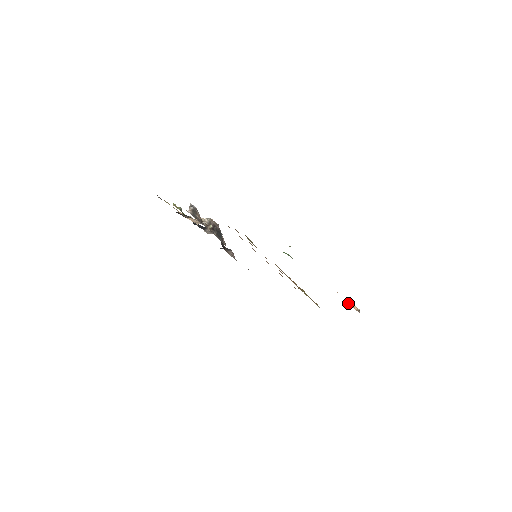
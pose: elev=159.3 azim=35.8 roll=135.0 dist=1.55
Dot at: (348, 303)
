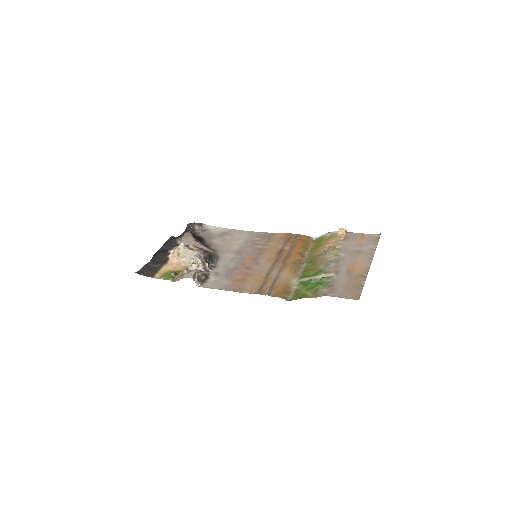
Dot at: (342, 239)
